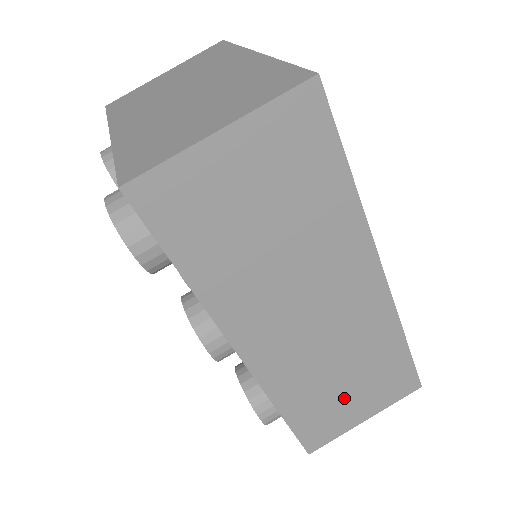
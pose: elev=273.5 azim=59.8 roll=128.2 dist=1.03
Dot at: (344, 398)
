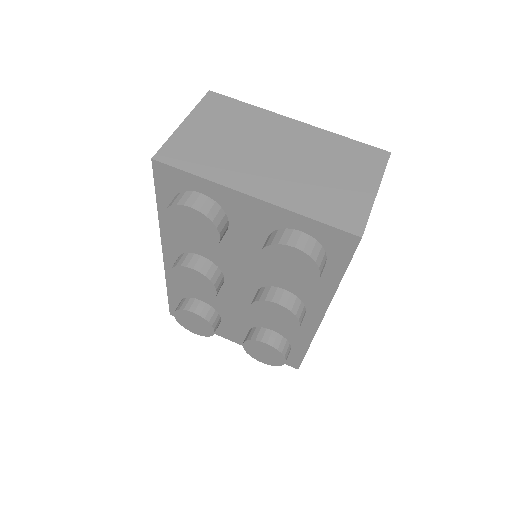
Dot at: occluded
